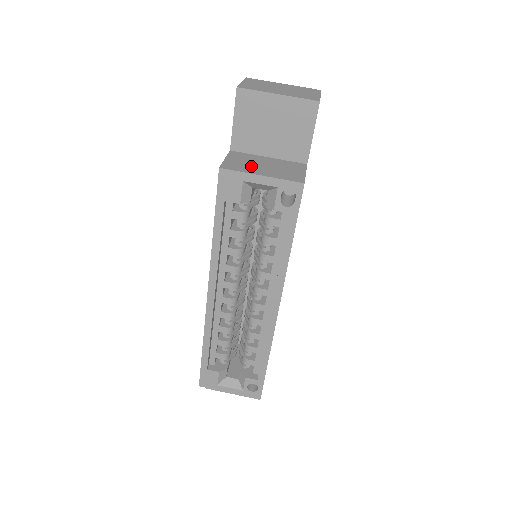
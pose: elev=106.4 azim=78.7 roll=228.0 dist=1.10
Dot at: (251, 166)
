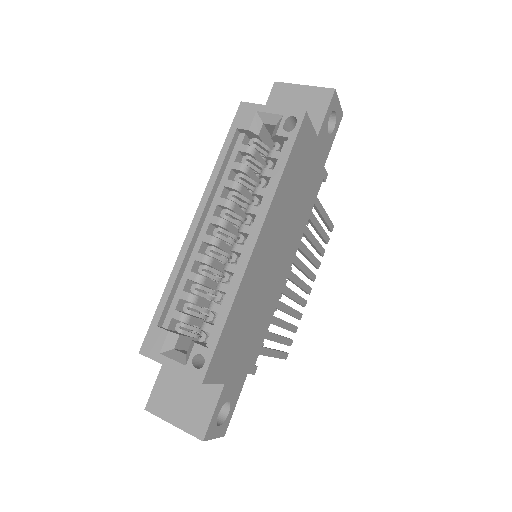
Dot at: occluded
